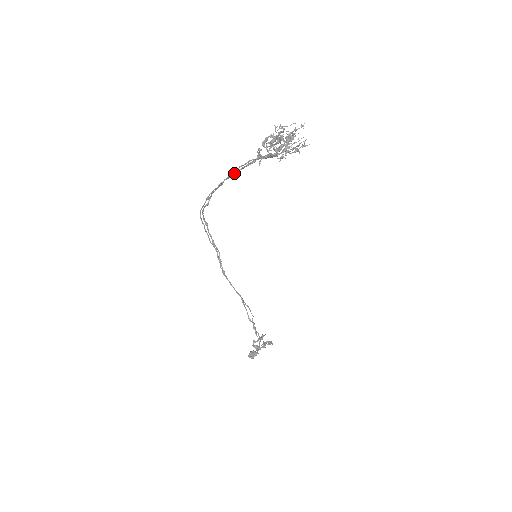
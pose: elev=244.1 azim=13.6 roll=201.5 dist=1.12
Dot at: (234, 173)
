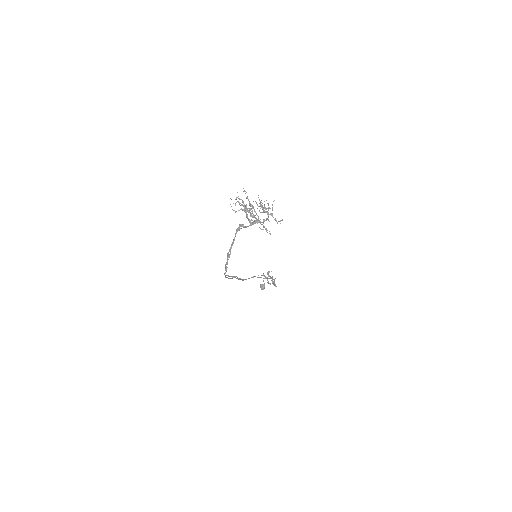
Dot at: (232, 244)
